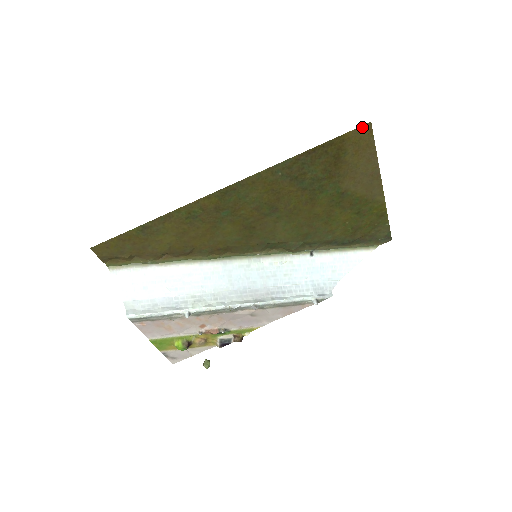
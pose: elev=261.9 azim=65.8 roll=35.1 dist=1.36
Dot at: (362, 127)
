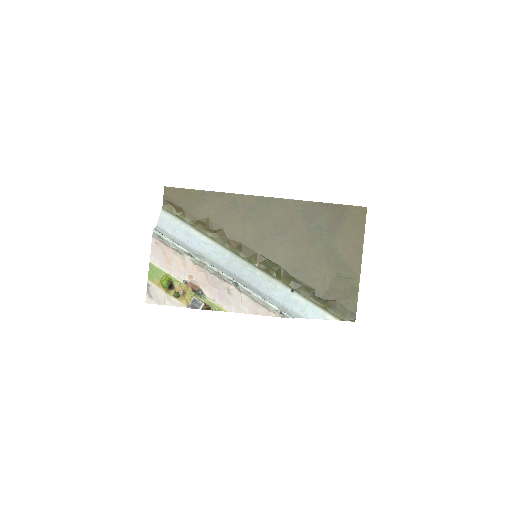
Dot at: (361, 207)
